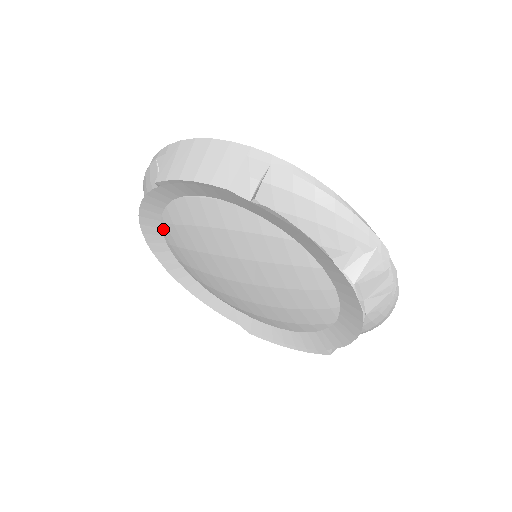
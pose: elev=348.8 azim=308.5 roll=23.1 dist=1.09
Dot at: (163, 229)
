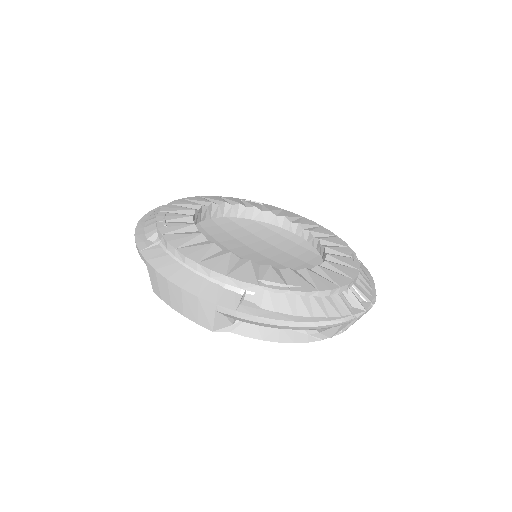
Dot at: occluded
